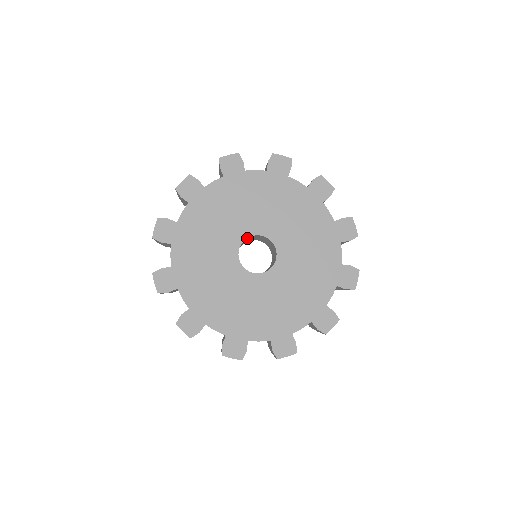
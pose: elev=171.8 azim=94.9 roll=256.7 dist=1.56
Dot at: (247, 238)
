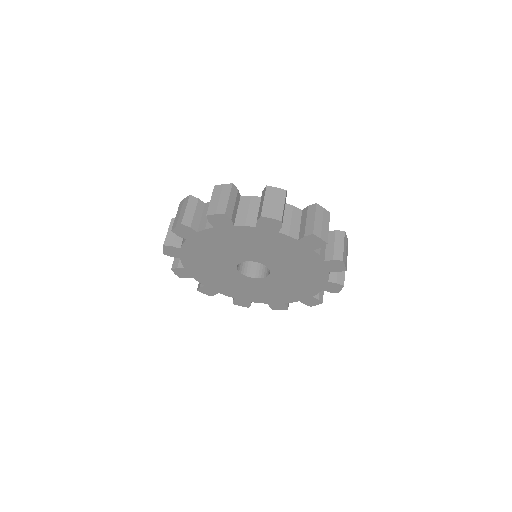
Dot at: occluded
